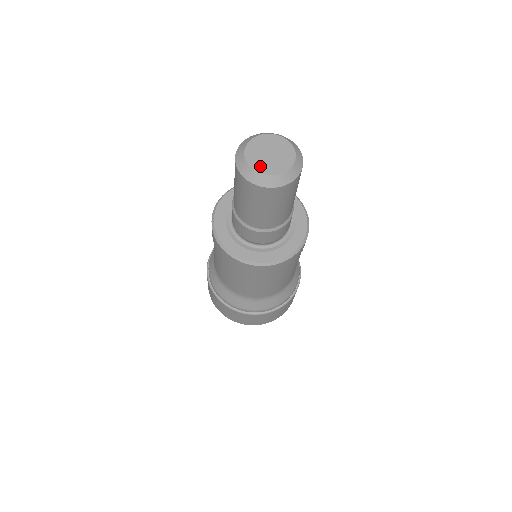
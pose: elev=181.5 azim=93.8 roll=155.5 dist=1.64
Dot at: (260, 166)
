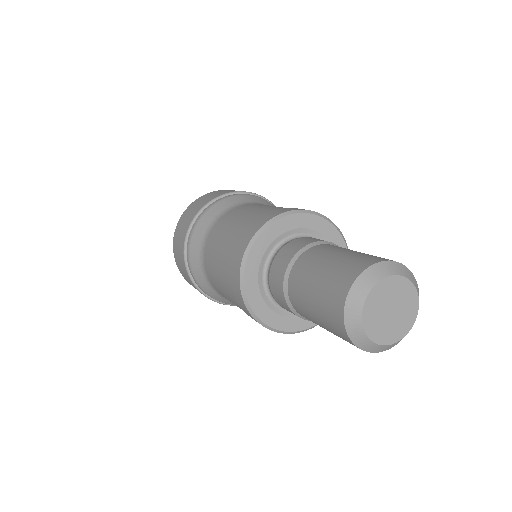
Dot at: (381, 335)
